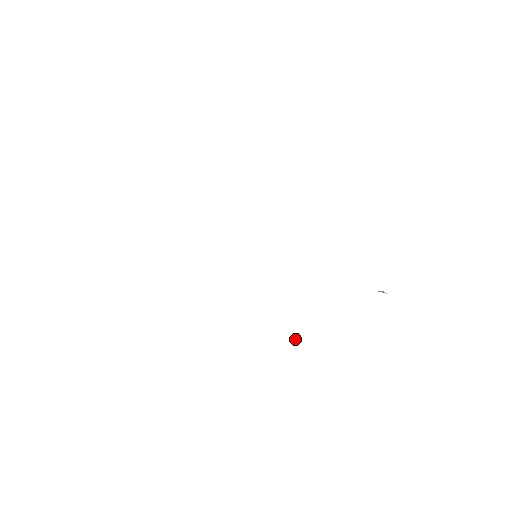
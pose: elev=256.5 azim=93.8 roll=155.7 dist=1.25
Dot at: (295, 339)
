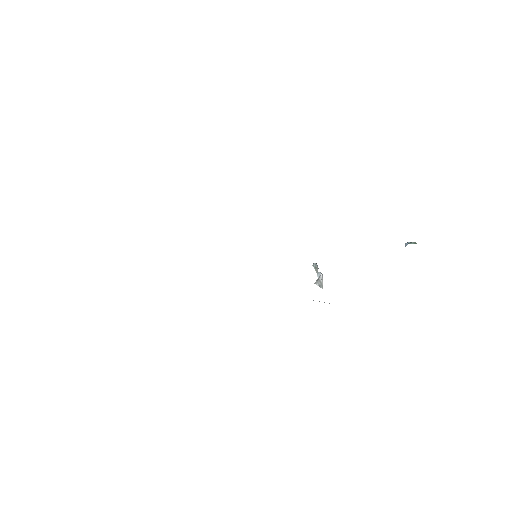
Dot at: occluded
